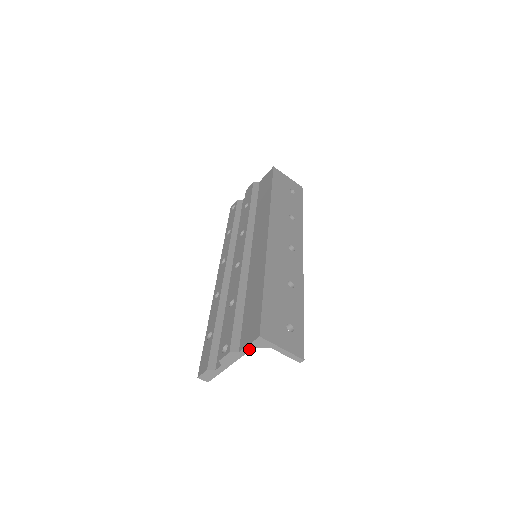
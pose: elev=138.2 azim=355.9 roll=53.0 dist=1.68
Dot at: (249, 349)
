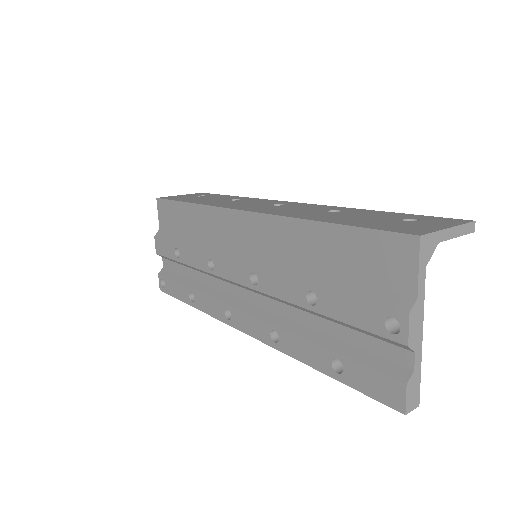
Dot at: (423, 277)
